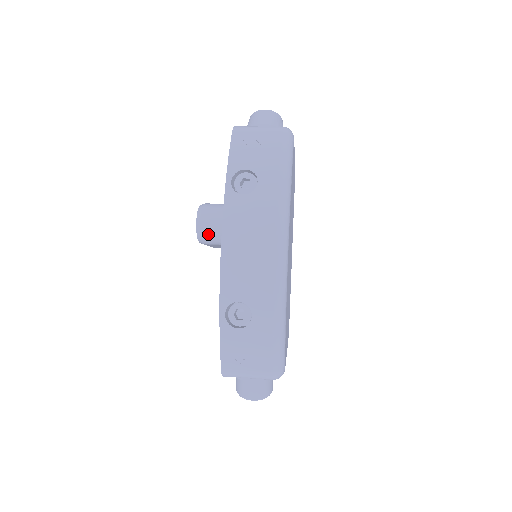
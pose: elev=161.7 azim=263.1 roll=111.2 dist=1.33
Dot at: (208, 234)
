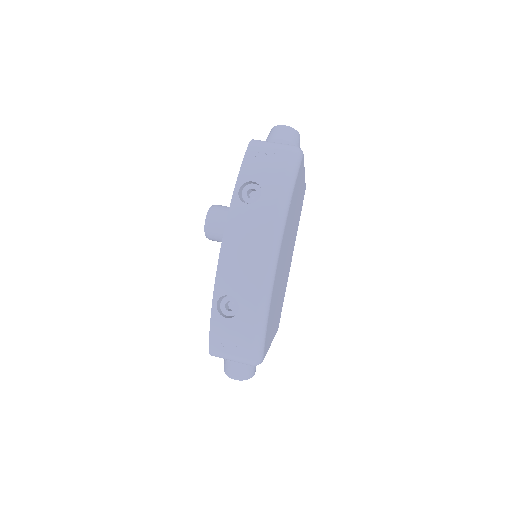
Dot at: (214, 232)
